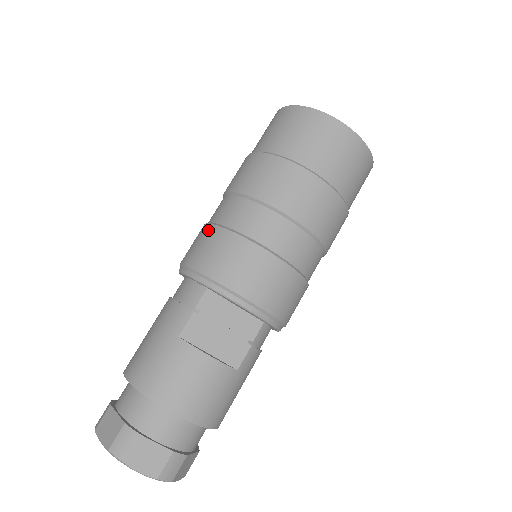
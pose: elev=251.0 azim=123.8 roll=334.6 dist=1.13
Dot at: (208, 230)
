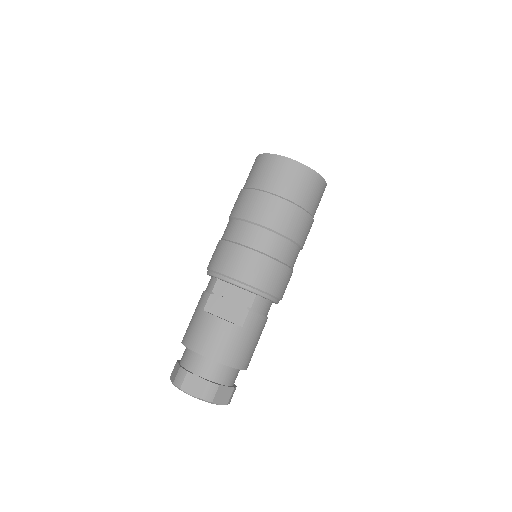
Dot at: (217, 244)
